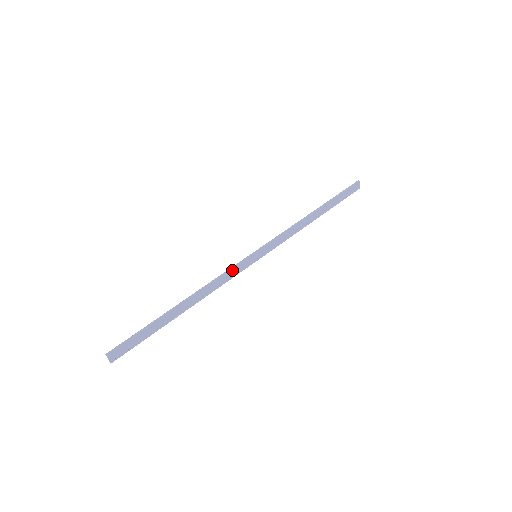
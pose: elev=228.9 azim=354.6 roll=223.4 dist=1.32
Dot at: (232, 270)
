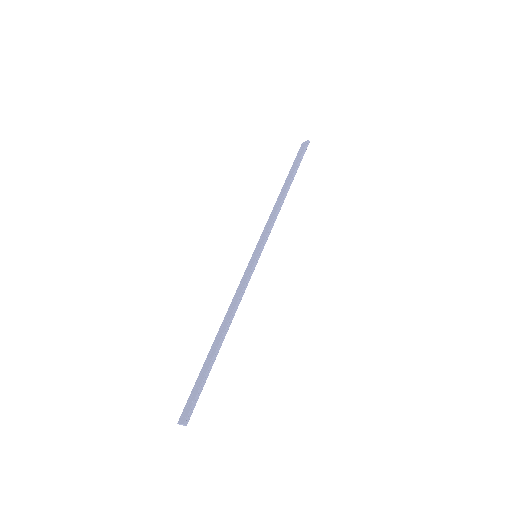
Dot at: occluded
